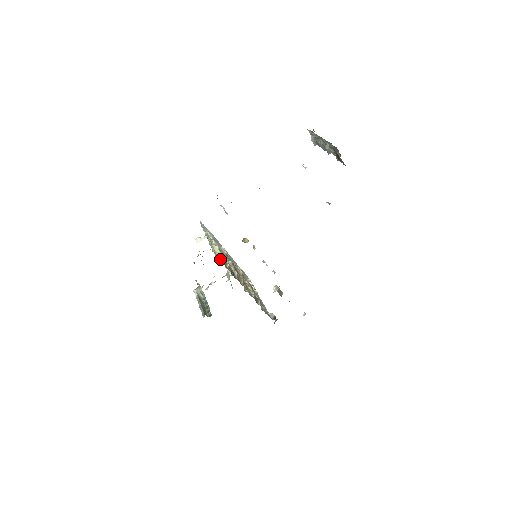
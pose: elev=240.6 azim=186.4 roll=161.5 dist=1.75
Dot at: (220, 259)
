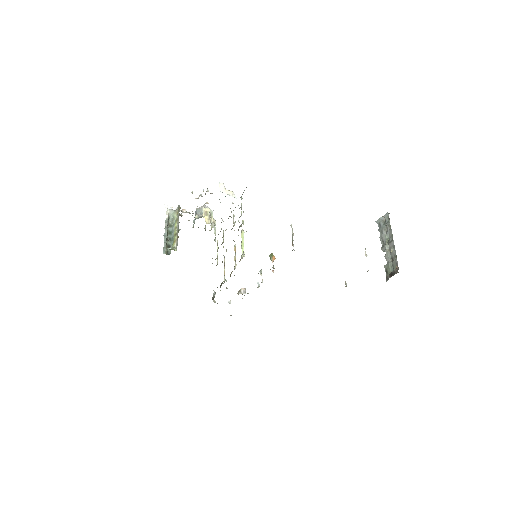
Dot at: (242, 255)
